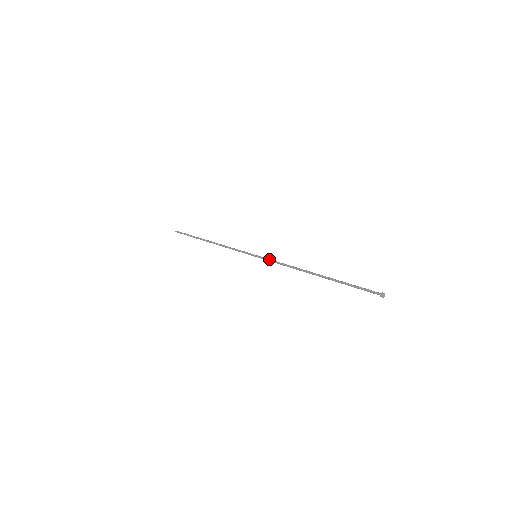
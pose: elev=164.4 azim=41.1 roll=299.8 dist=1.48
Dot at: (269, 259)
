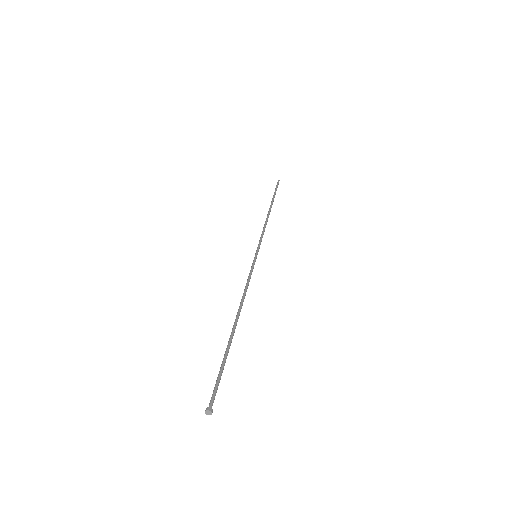
Dot at: occluded
